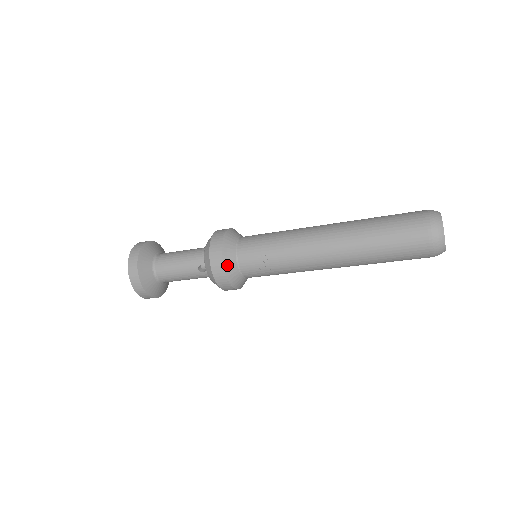
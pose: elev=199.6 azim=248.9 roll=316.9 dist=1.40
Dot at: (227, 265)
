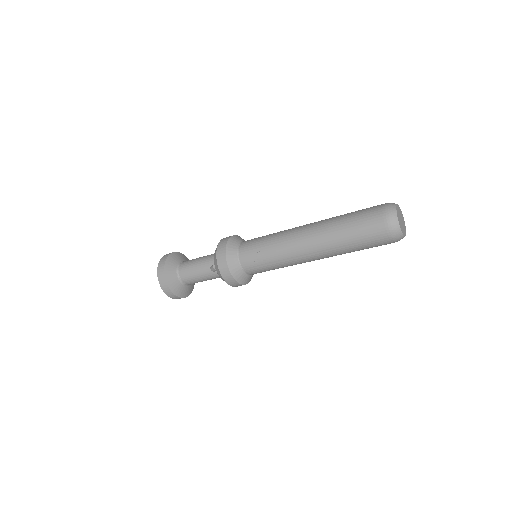
Dot at: (230, 261)
